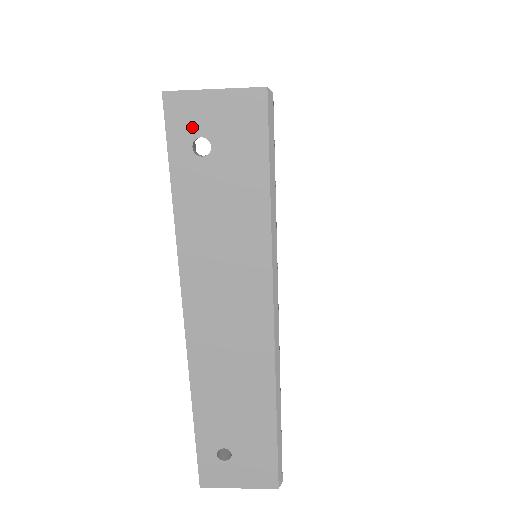
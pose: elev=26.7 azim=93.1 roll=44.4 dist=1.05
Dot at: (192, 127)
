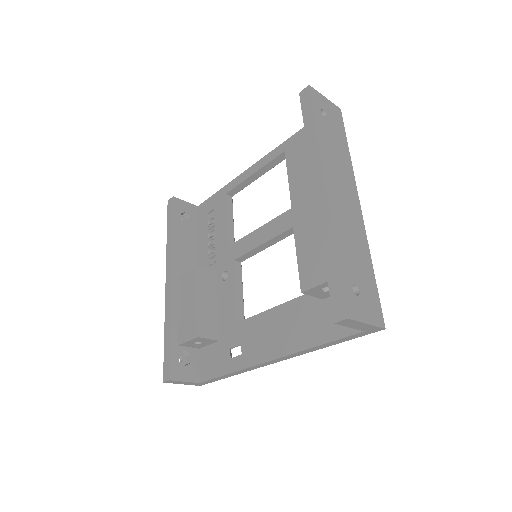
Dot at: (320, 104)
